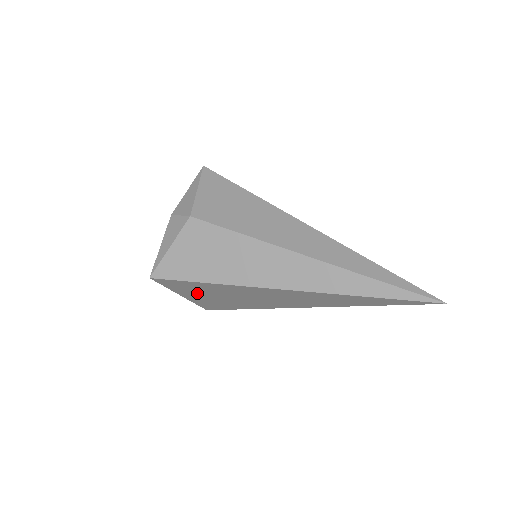
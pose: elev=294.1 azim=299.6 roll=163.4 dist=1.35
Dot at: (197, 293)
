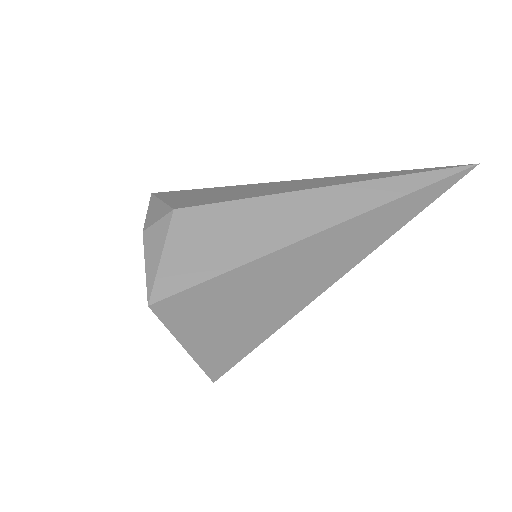
Dot at: (210, 322)
